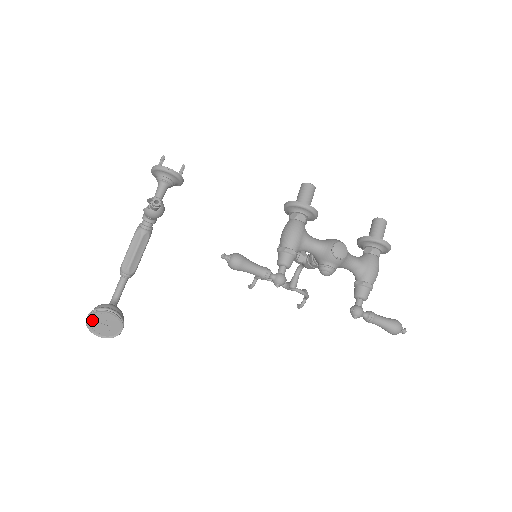
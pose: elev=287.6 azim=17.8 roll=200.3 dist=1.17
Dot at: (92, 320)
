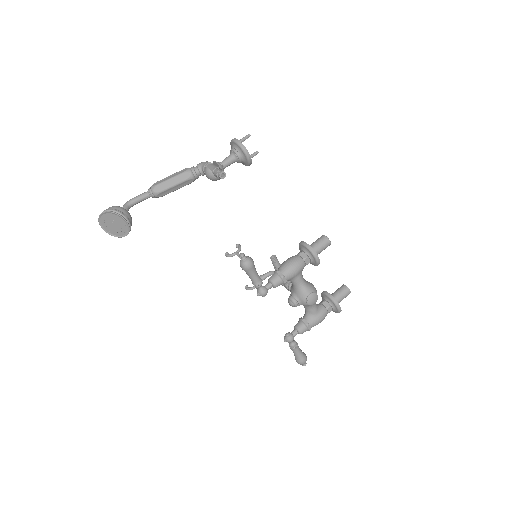
Dot at: (107, 216)
